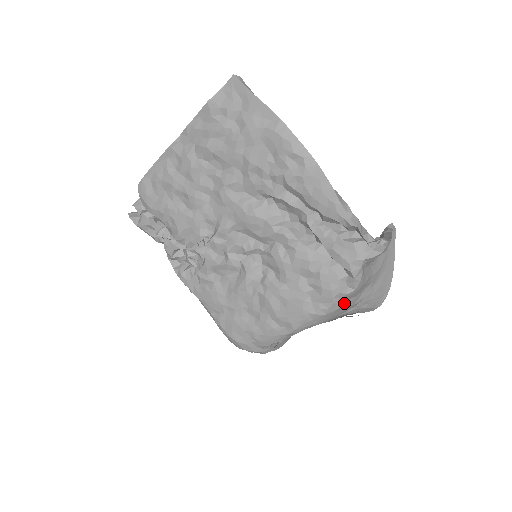
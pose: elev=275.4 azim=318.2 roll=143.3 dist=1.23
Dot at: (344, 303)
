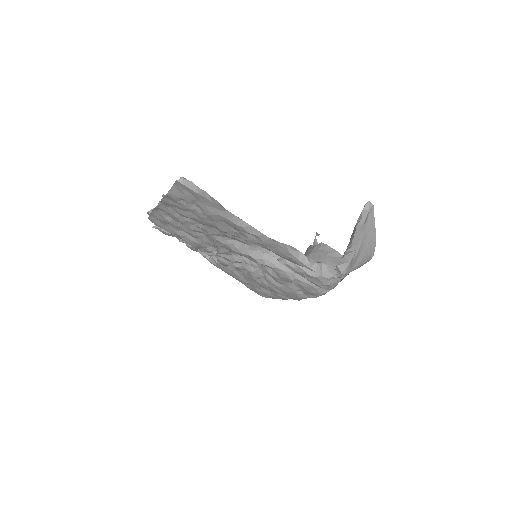
Dot at: occluded
